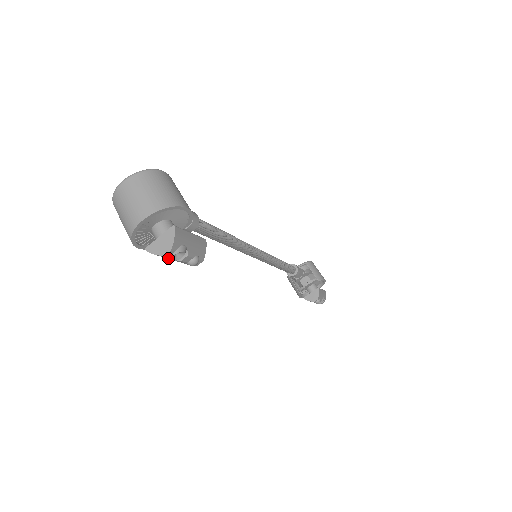
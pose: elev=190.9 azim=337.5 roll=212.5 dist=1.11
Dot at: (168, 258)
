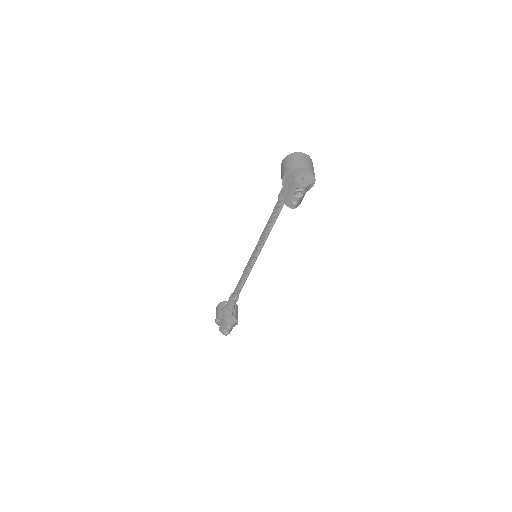
Dot at: (297, 190)
